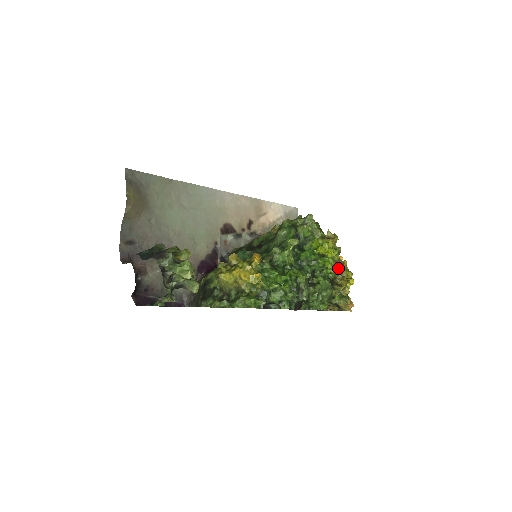
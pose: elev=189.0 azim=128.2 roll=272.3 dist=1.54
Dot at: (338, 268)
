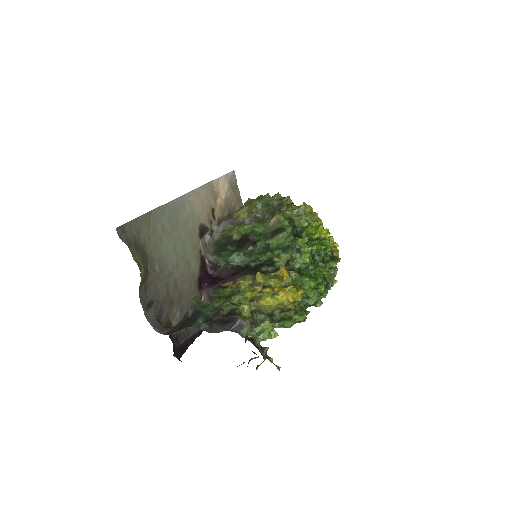
Dot at: occluded
